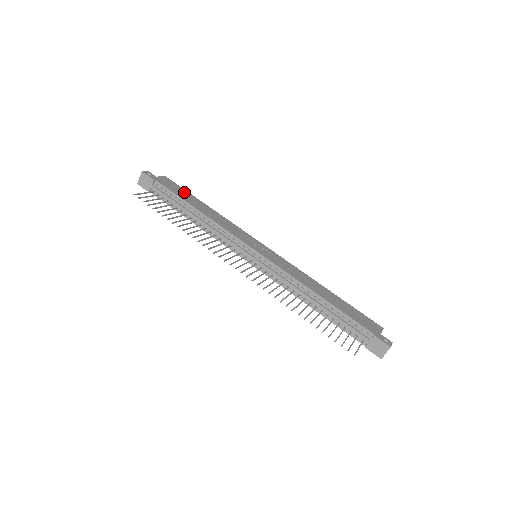
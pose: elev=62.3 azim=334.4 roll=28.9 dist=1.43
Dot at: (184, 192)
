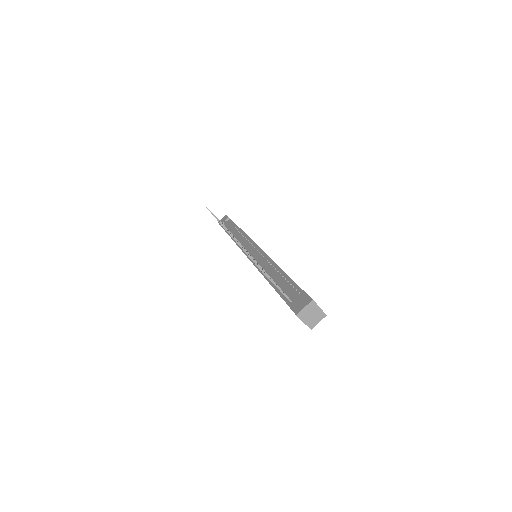
Dot at: occluded
